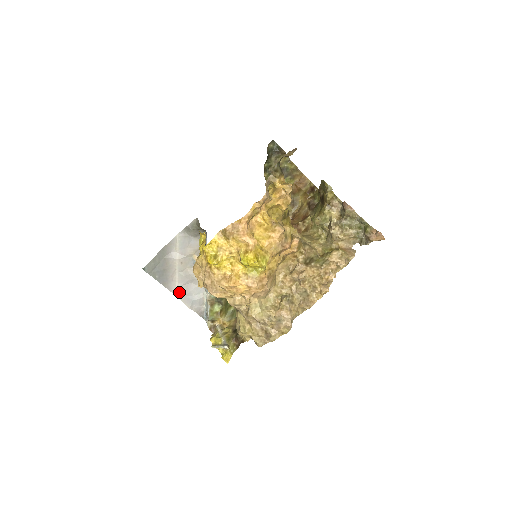
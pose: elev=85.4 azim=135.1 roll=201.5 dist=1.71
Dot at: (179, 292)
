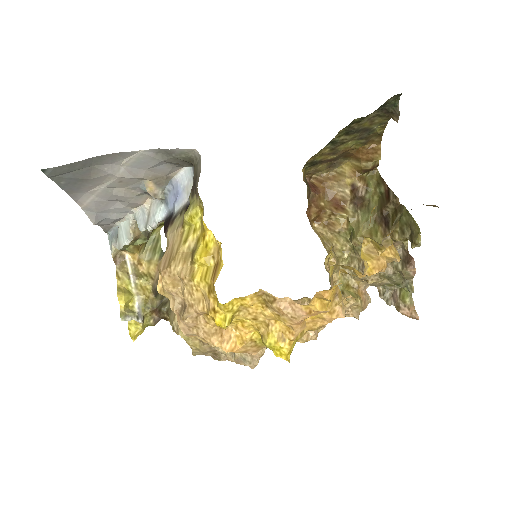
Dot at: (89, 205)
